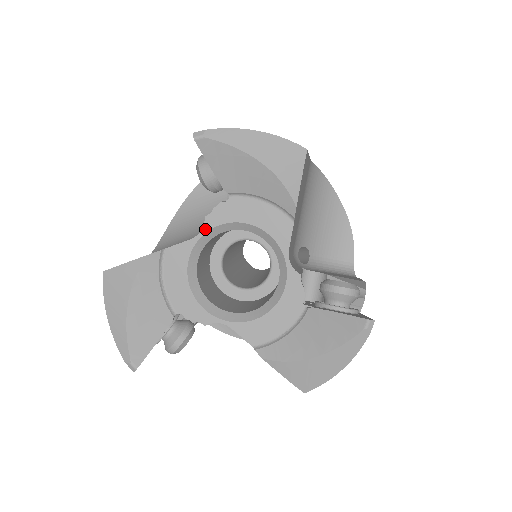
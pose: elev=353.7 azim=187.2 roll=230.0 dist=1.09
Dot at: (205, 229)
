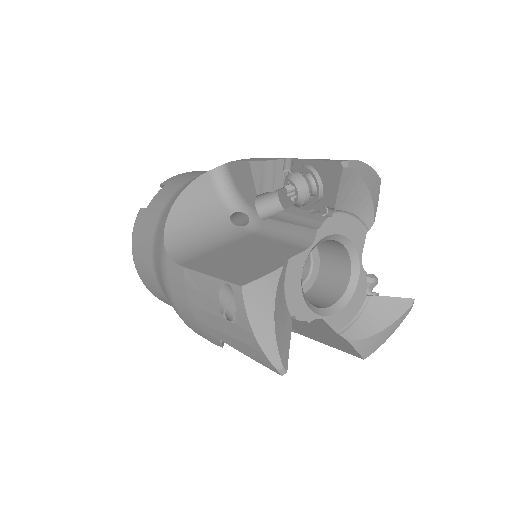
Dot at: (316, 240)
